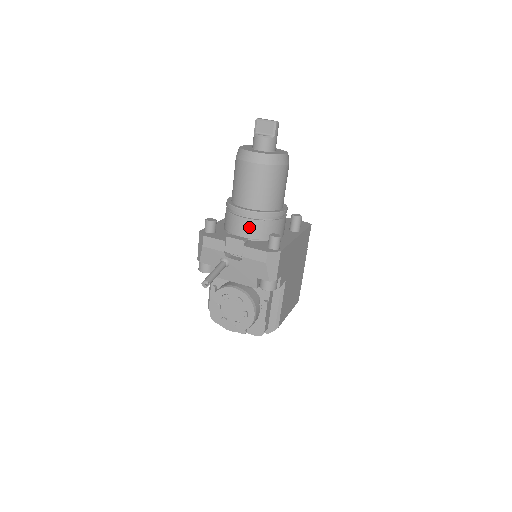
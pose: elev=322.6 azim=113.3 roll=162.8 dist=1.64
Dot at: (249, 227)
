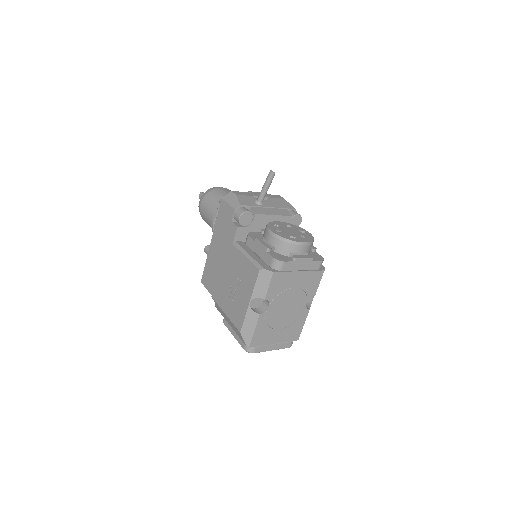
Dot at: occluded
